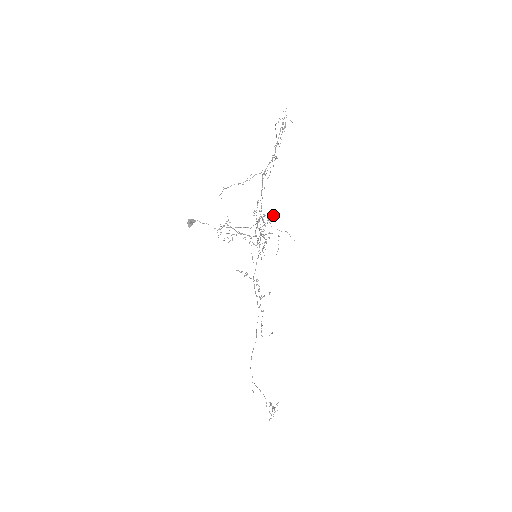
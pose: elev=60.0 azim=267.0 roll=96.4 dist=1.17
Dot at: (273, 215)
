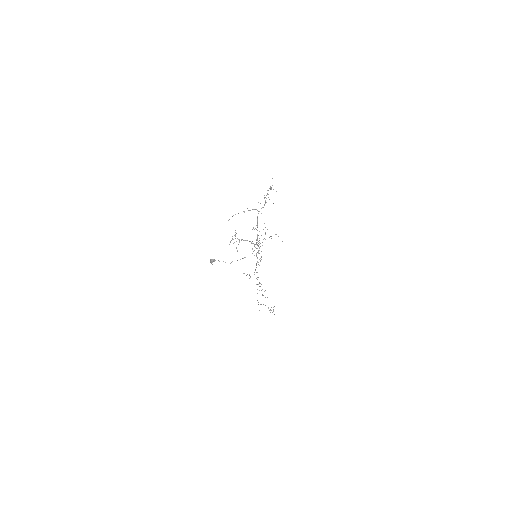
Dot at: occluded
